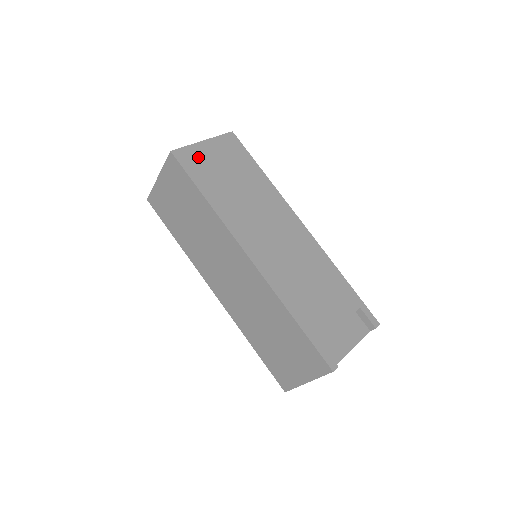
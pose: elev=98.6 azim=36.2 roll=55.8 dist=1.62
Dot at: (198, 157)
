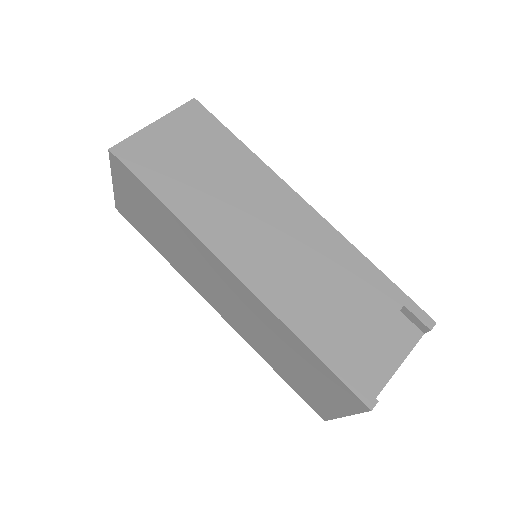
Dot at: (148, 147)
